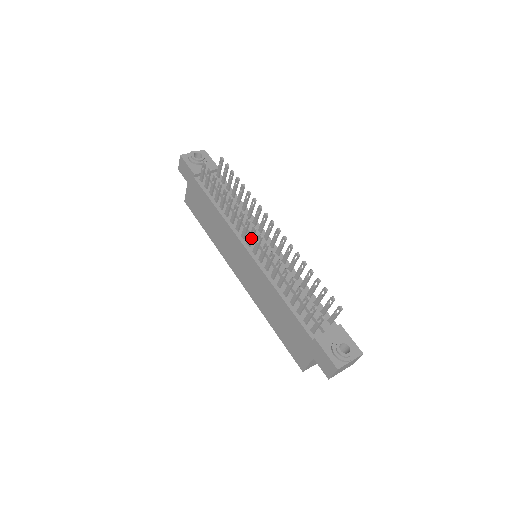
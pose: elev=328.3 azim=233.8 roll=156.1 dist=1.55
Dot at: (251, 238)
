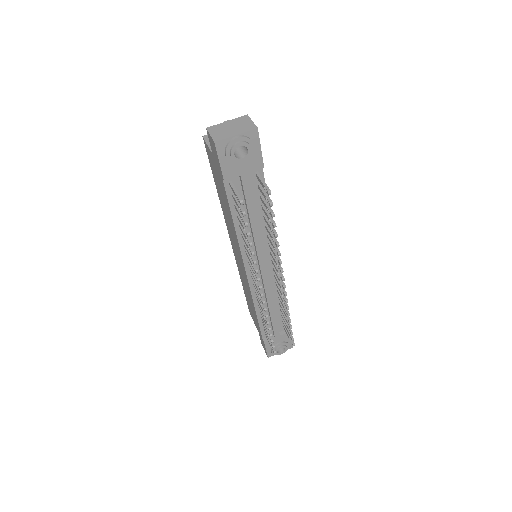
Dot at: occluded
